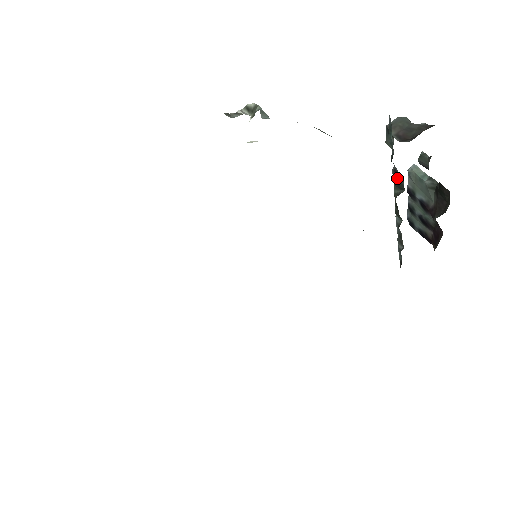
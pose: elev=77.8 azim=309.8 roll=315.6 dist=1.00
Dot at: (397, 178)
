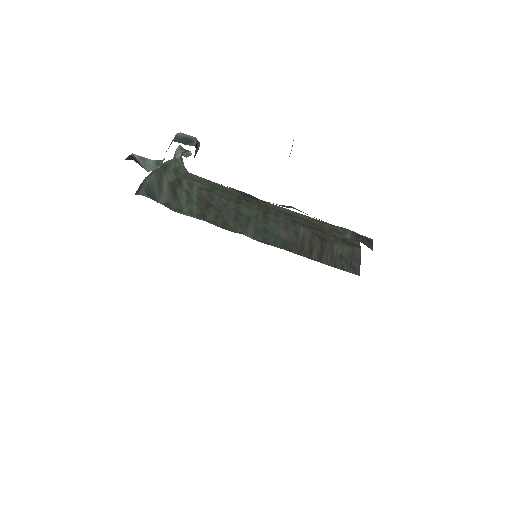
Dot at: occluded
